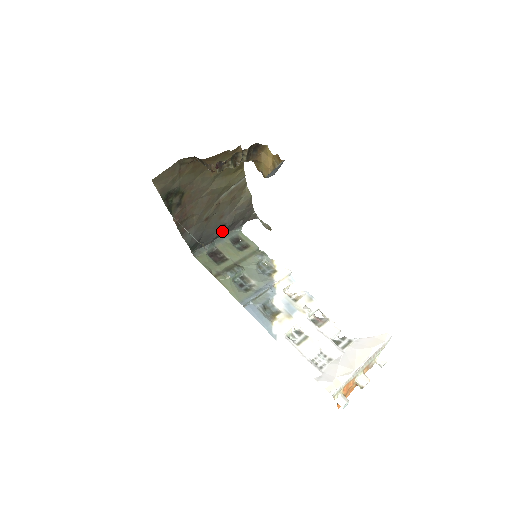
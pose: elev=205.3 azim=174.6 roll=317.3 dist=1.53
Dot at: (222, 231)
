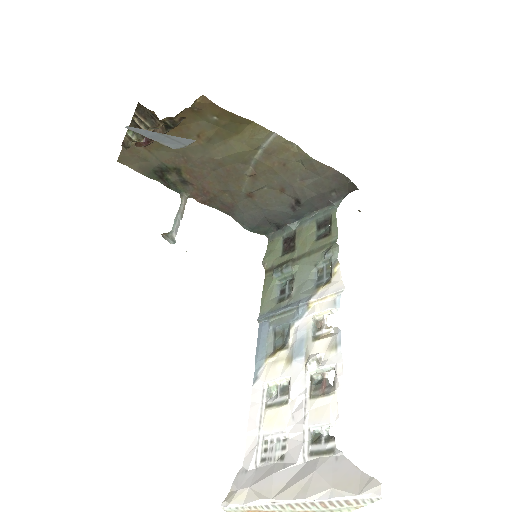
Dot at: (300, 209)
